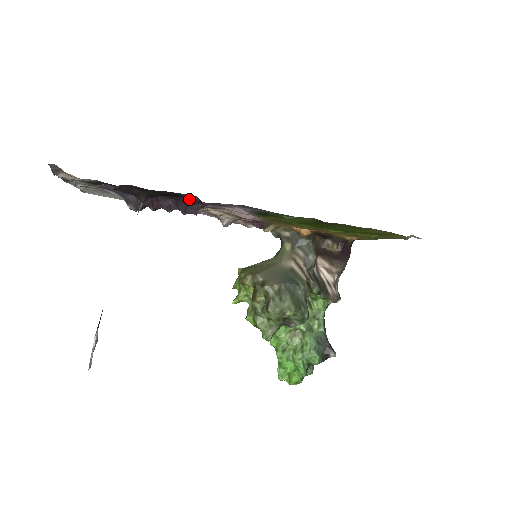
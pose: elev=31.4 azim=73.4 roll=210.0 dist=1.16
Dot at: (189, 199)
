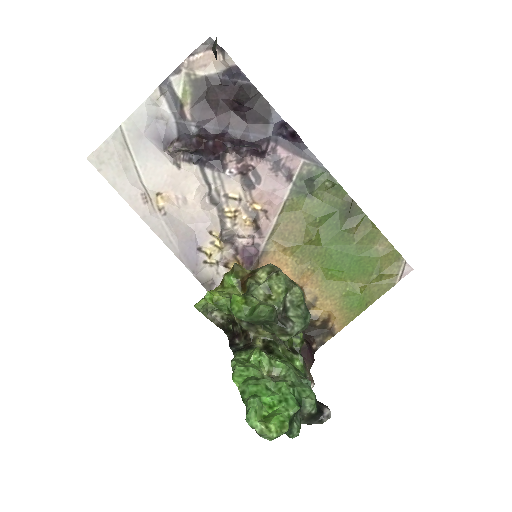
Dot at: (263, 134)
